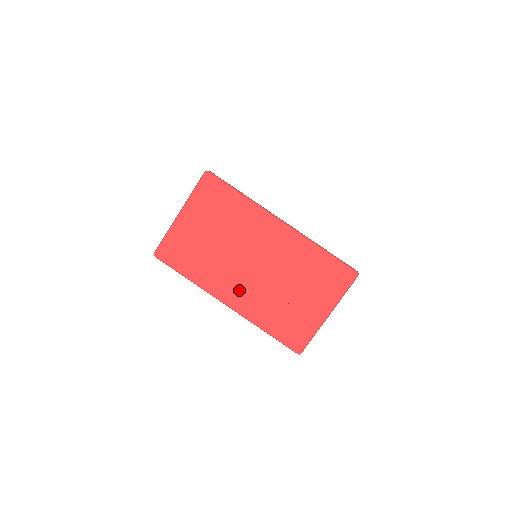
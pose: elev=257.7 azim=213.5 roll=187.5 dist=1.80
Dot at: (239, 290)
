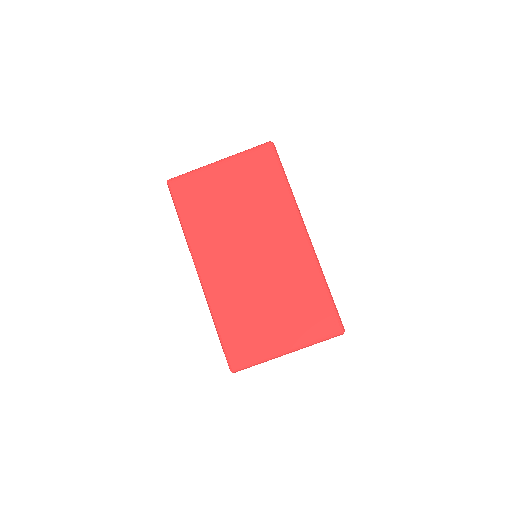
Dot at: (221, 268)
